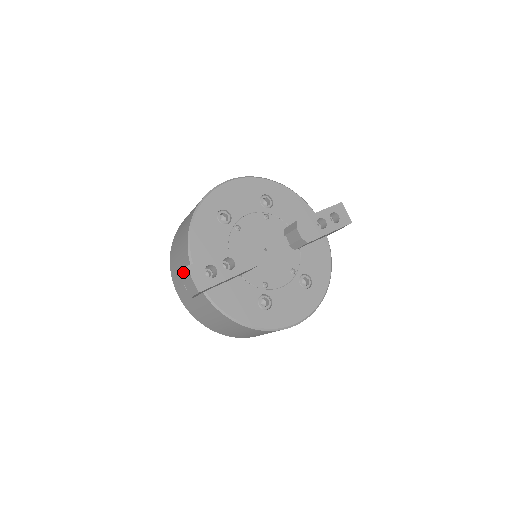
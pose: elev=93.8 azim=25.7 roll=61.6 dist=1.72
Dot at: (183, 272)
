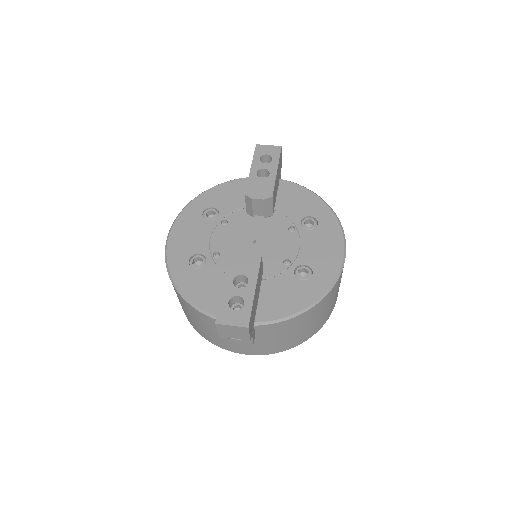
Dot at: (220, 331)
